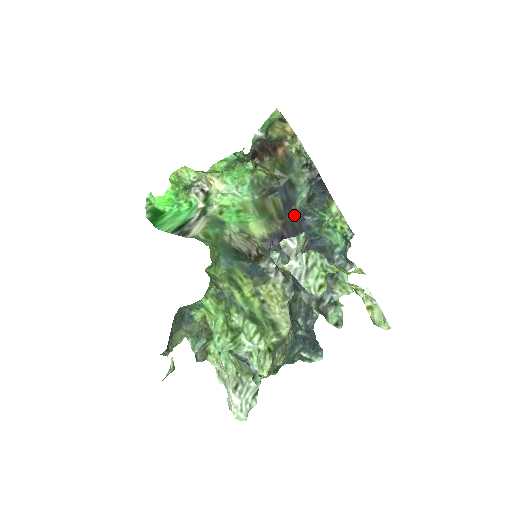
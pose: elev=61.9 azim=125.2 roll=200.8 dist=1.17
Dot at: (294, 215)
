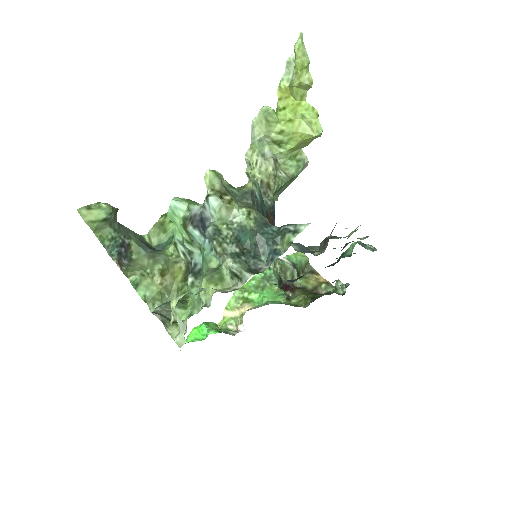
Dot at: occluded
